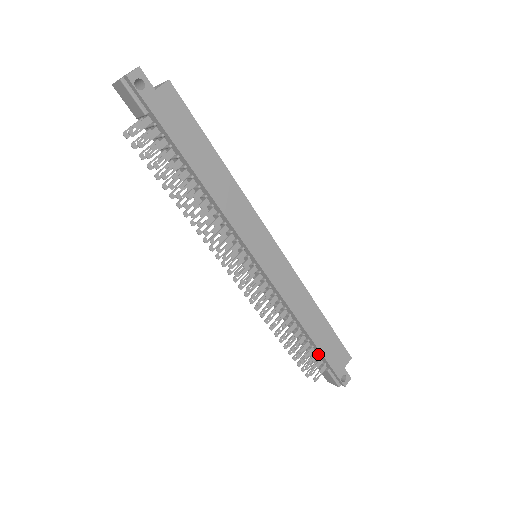
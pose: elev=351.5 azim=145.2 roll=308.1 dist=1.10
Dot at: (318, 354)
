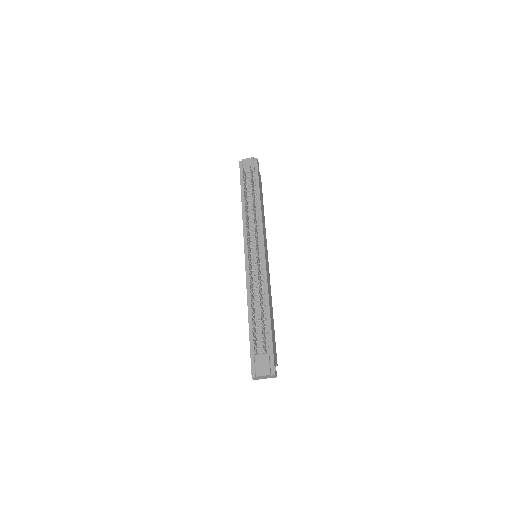
Dot at: (266, 336)
